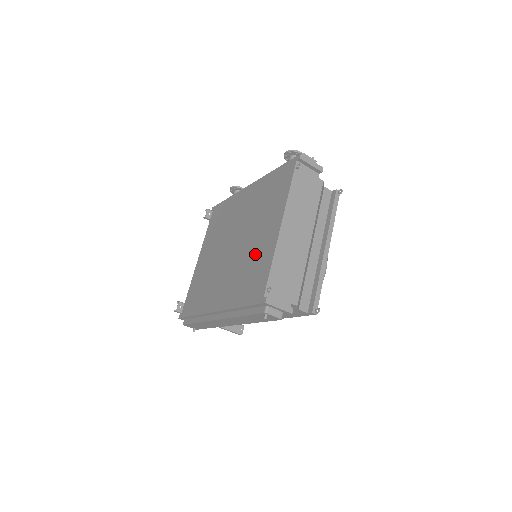
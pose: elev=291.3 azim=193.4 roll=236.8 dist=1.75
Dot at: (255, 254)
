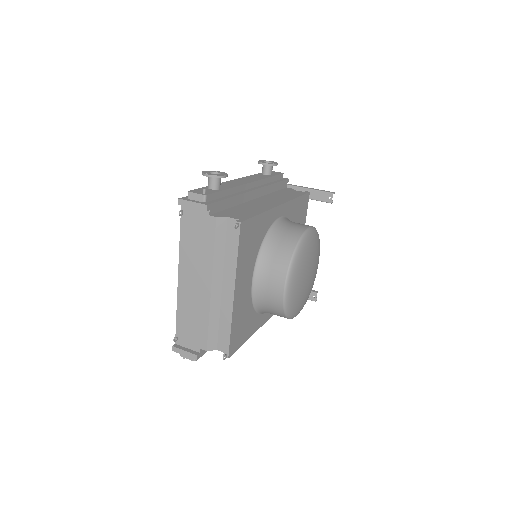
Dot at: occluded
